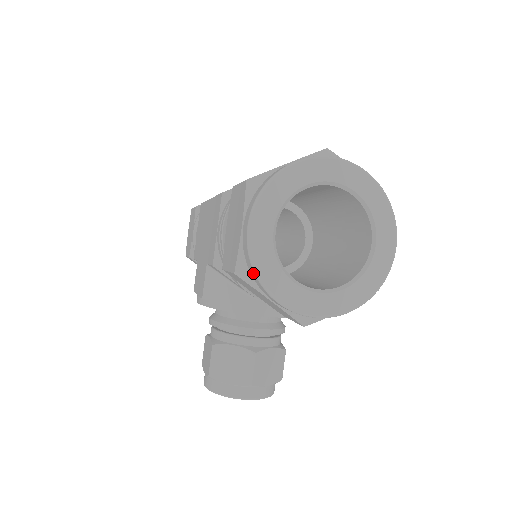
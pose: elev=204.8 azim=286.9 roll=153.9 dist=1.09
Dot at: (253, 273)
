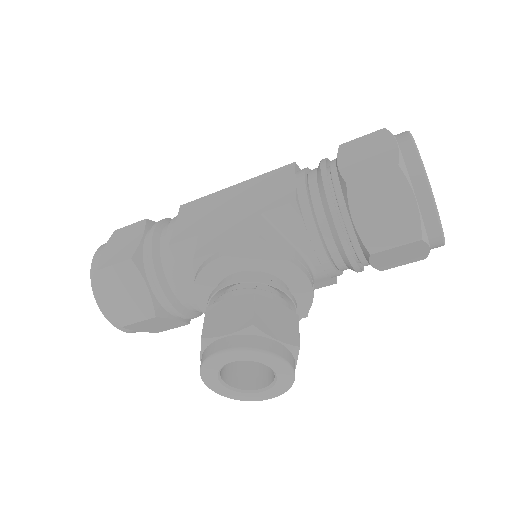
Dot at: (418, 167)
